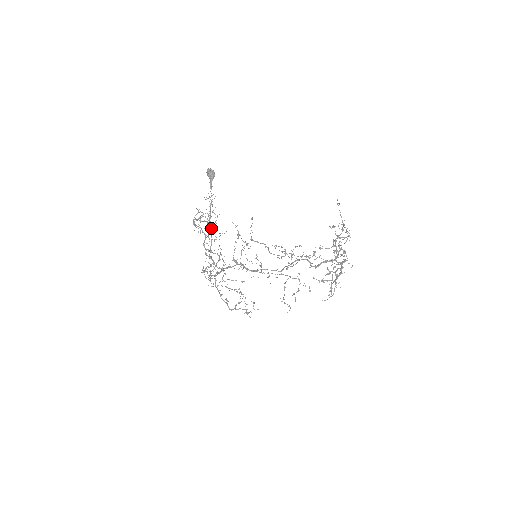
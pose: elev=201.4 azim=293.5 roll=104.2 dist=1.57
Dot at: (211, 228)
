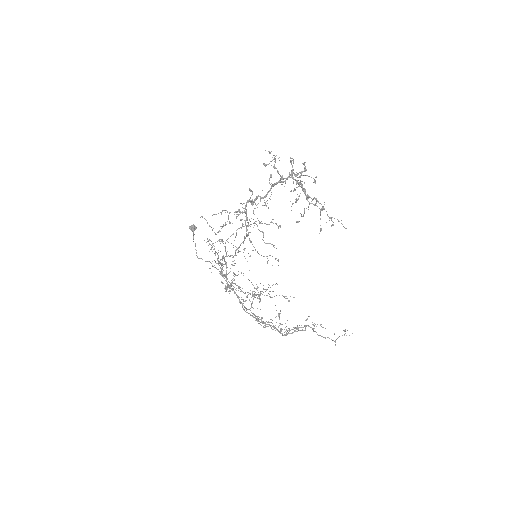
Dot at: (222, 268)
